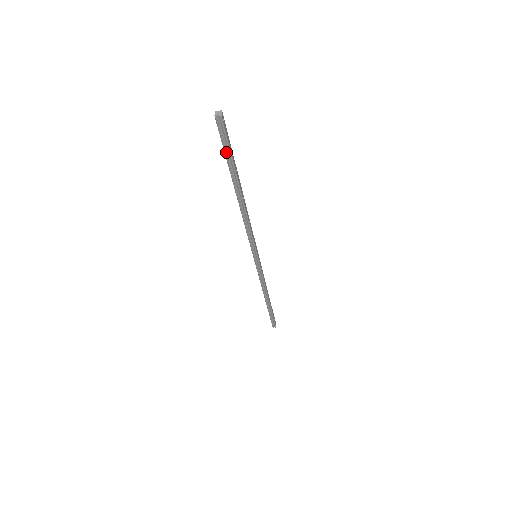
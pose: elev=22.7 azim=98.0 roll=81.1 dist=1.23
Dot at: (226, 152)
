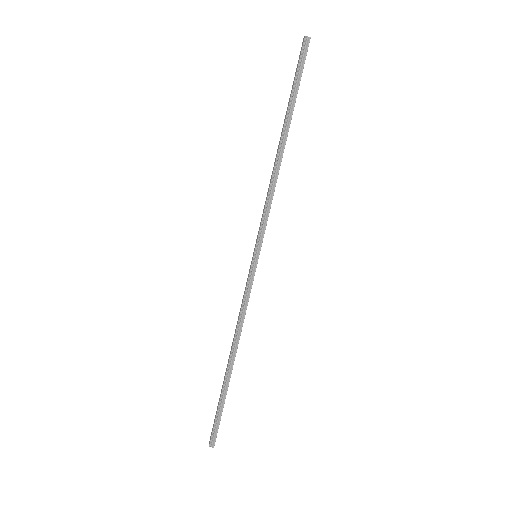
Dot at: (296, 79)
